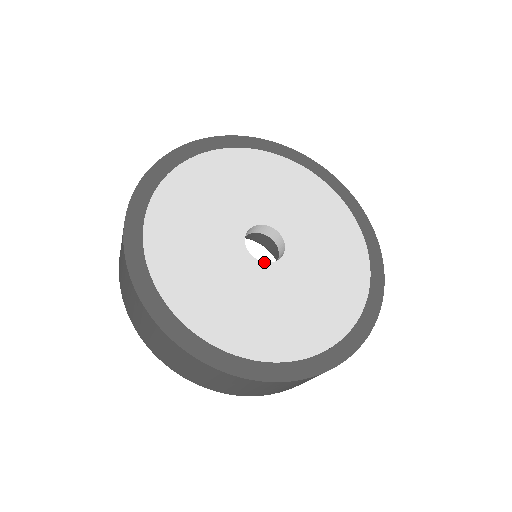
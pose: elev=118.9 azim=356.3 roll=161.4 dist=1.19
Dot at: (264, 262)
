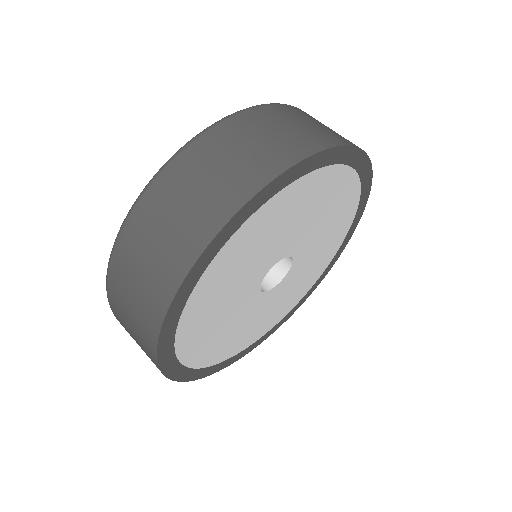
Dot at: (262, 292)
